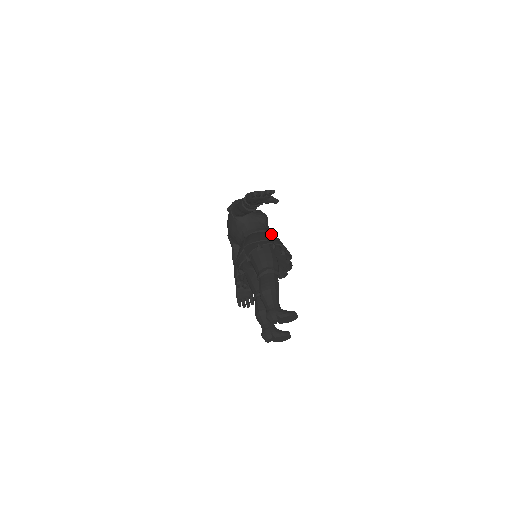
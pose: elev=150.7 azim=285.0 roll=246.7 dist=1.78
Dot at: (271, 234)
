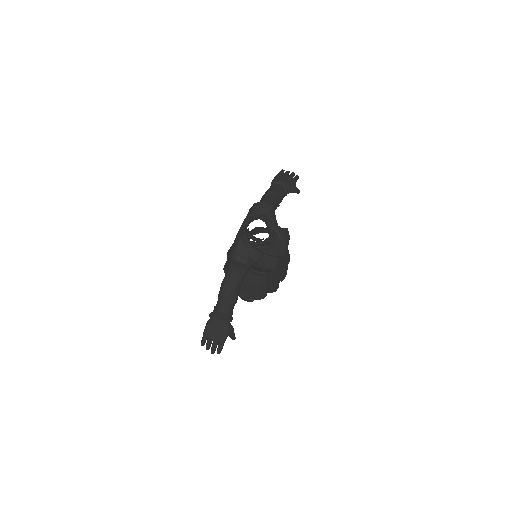
Dot at: (259, 286)
